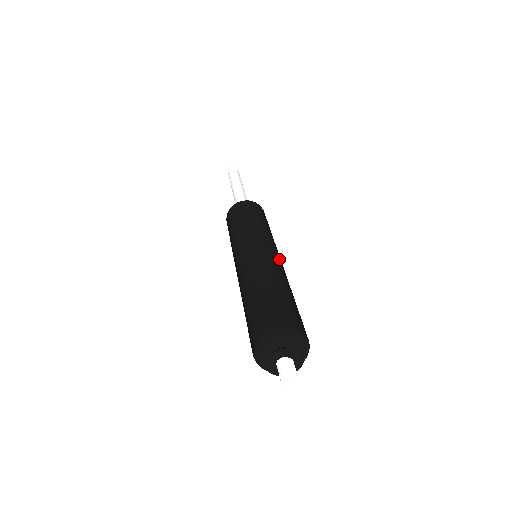
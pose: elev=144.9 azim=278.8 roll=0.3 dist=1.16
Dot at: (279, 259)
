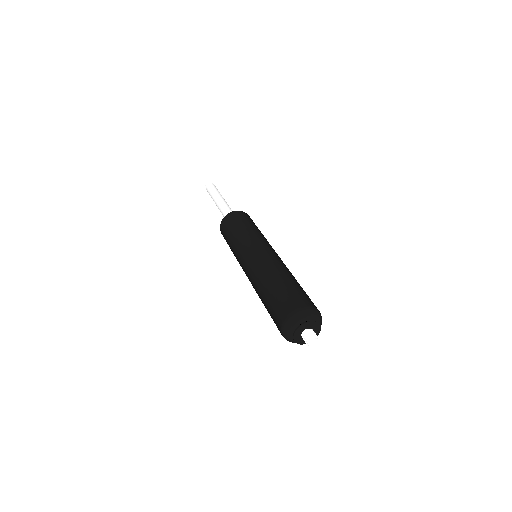
Dot at: (280, 258)
